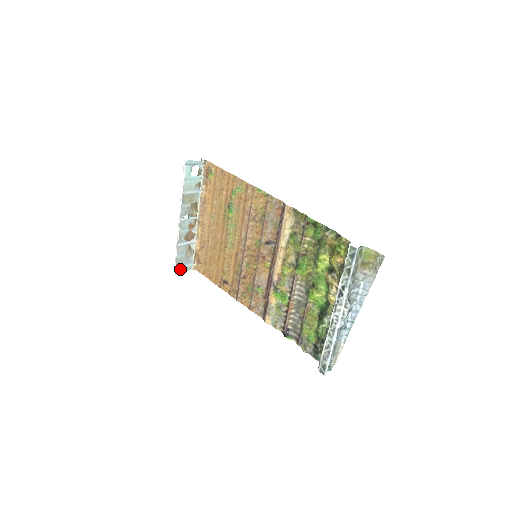
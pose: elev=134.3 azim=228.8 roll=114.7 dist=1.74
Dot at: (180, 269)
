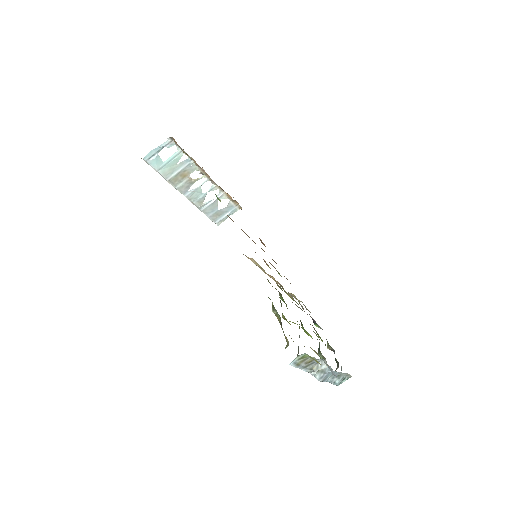
Dot at: (221, 219)
